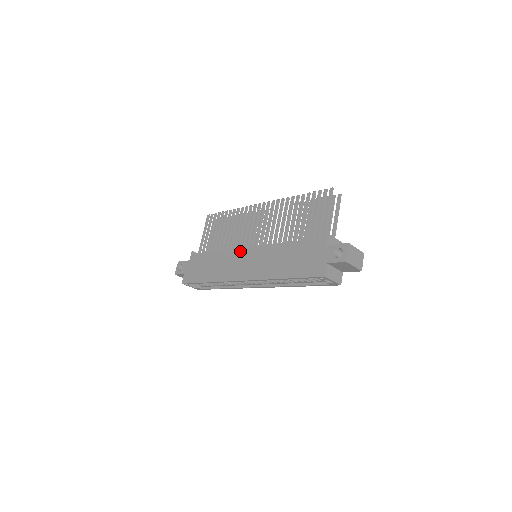
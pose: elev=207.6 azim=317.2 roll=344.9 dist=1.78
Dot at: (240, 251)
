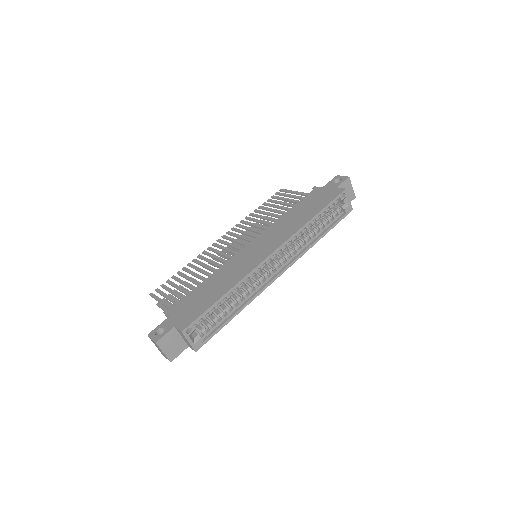
Dot at: (240, 253)
